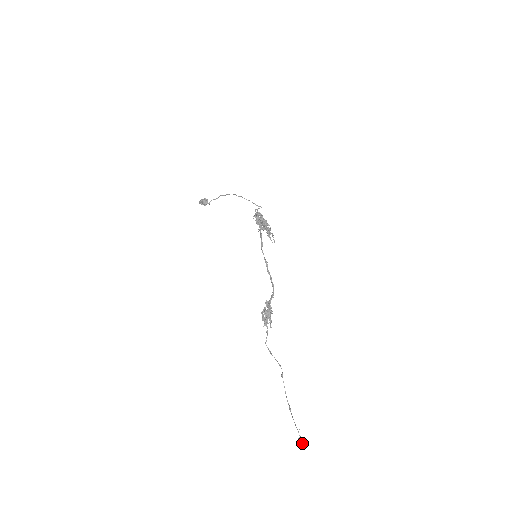
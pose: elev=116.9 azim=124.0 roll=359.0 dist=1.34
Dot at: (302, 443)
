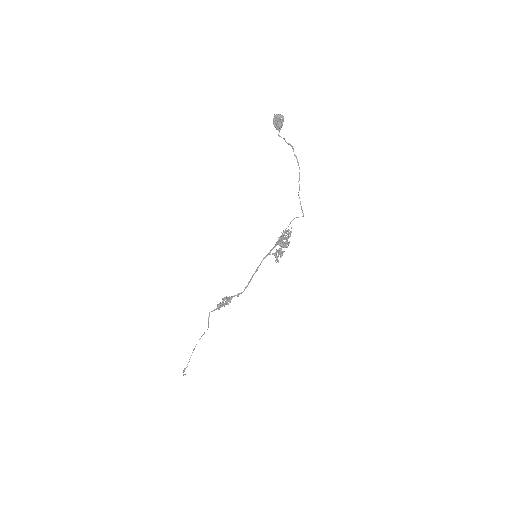
Dot at: occluded
